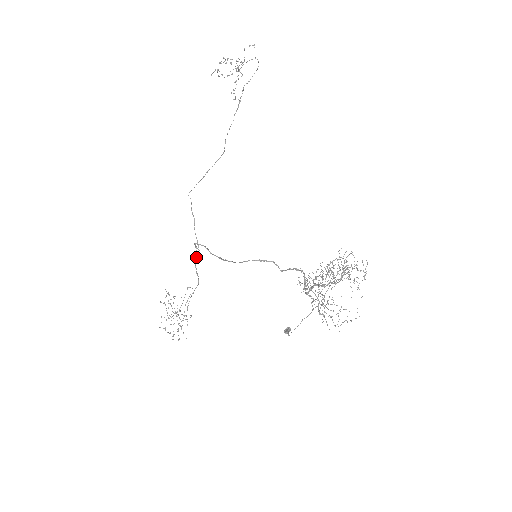
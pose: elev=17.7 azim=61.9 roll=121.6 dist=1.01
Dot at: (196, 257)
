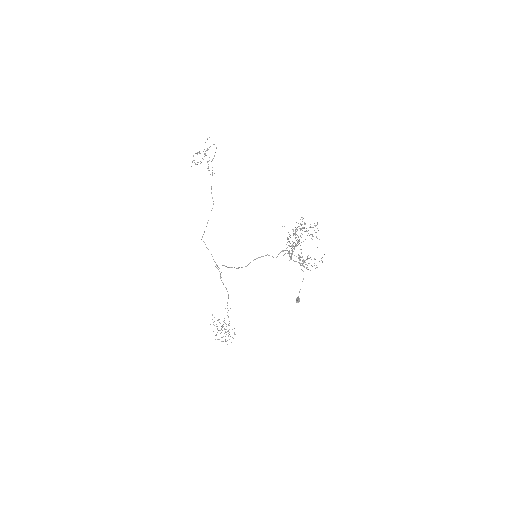
Dot at: (220, 275)
